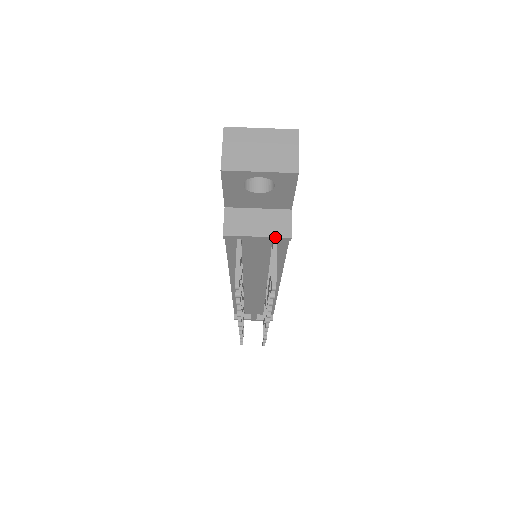
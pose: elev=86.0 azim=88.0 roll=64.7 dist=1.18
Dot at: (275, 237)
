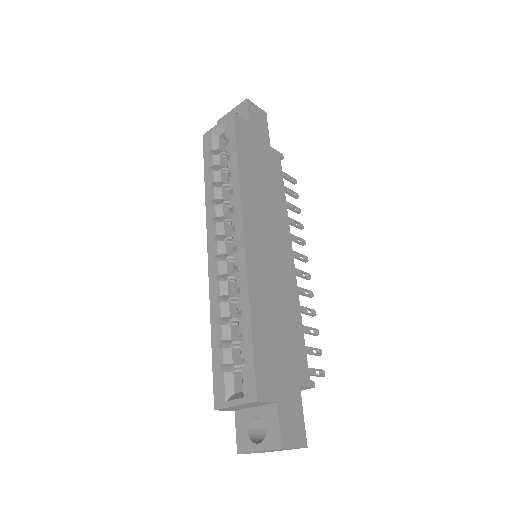
Dot at: occluded
